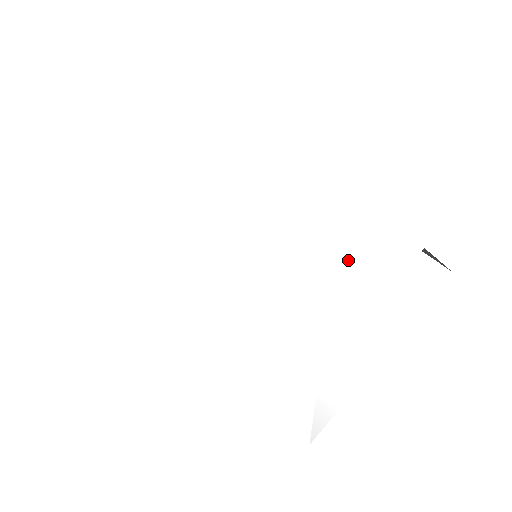
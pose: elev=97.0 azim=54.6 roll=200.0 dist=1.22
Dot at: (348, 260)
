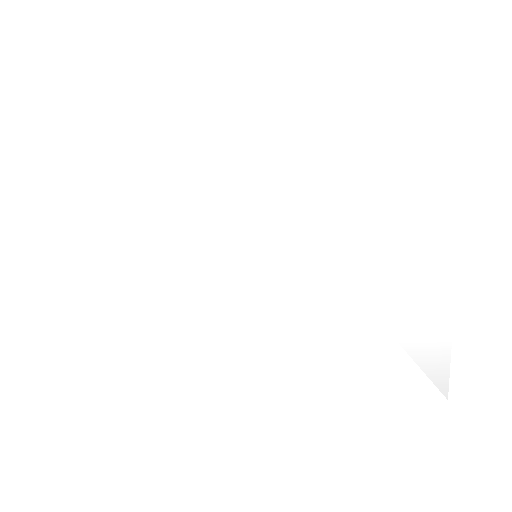
Dot at: (358, 186)
